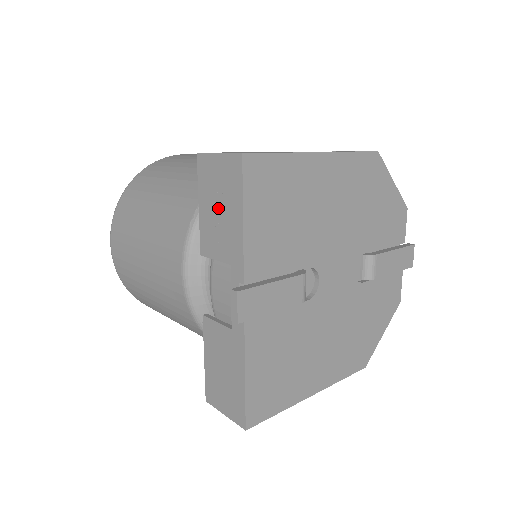
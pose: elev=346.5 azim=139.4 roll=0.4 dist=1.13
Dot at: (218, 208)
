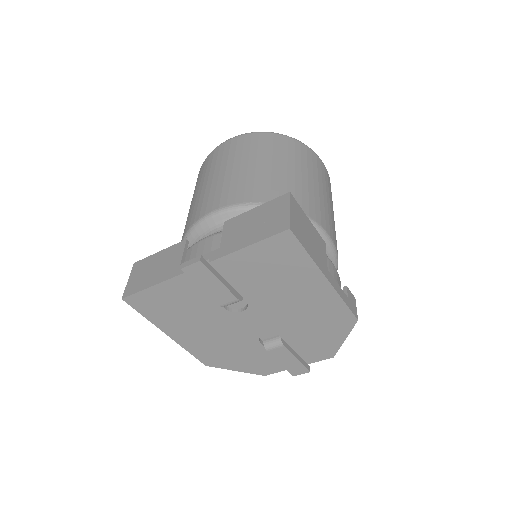
Dot at: (255, 224)
